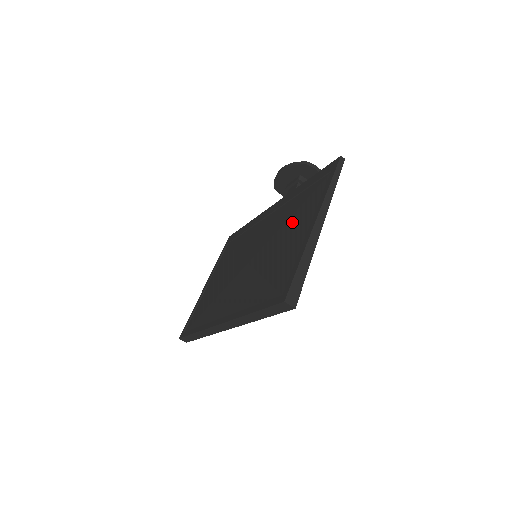
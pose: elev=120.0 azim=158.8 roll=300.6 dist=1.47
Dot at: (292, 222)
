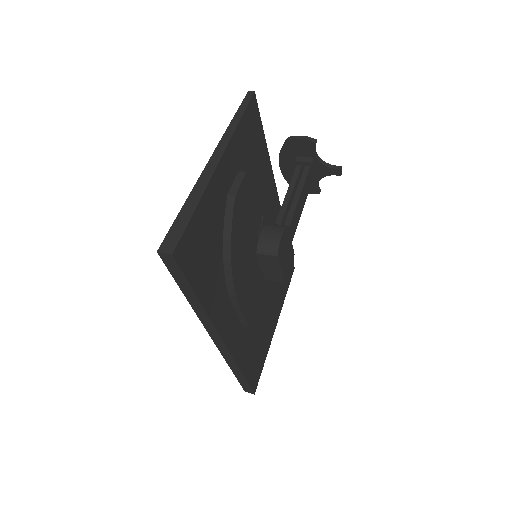
Dot at: occluded
